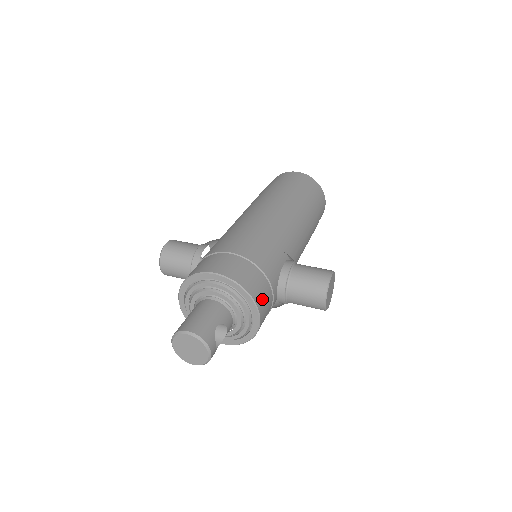
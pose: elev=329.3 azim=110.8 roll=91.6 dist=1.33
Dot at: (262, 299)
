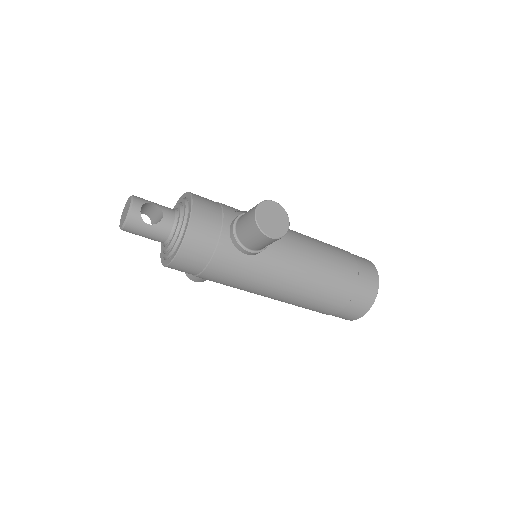
Dot at: (204, 208)
